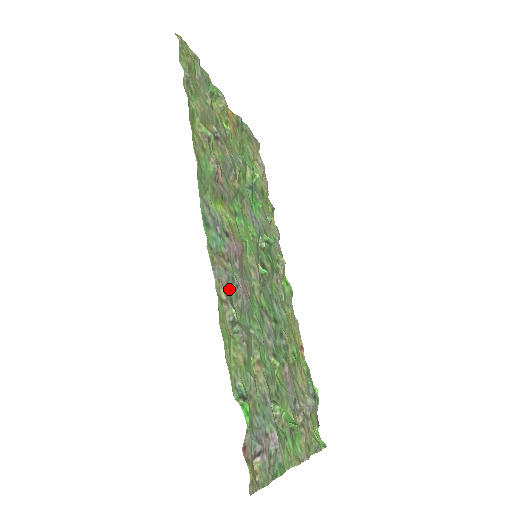
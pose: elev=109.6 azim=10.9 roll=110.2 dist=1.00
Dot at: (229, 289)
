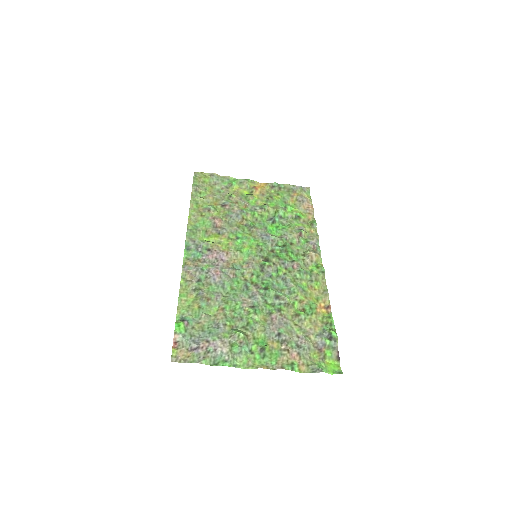
Dot at: (198, 275)
